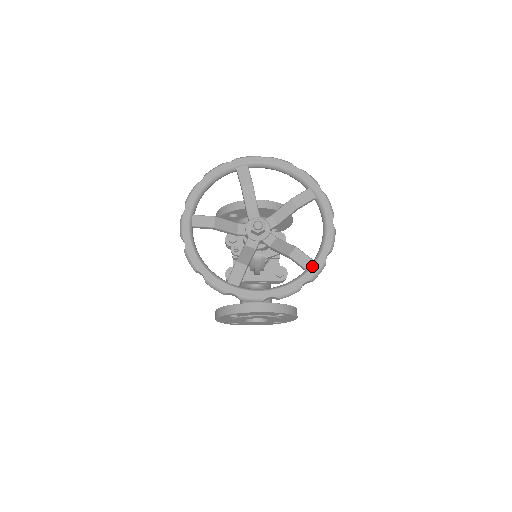
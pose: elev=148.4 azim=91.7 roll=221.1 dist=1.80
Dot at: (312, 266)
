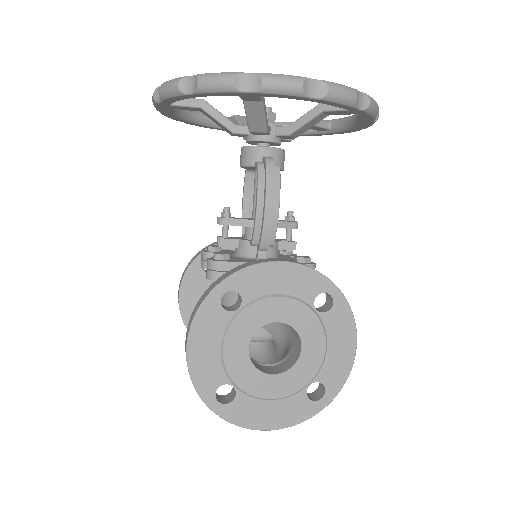
Dot at: occluded
